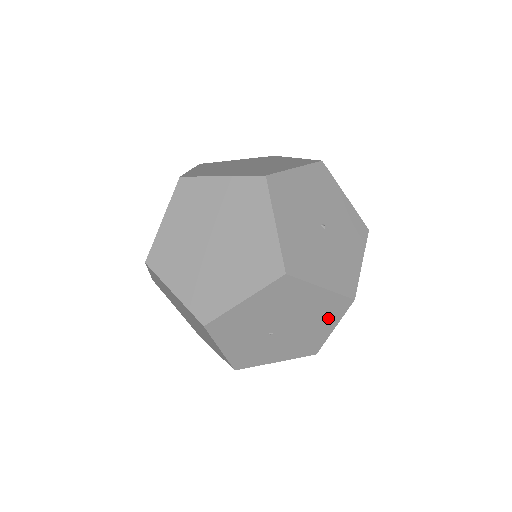
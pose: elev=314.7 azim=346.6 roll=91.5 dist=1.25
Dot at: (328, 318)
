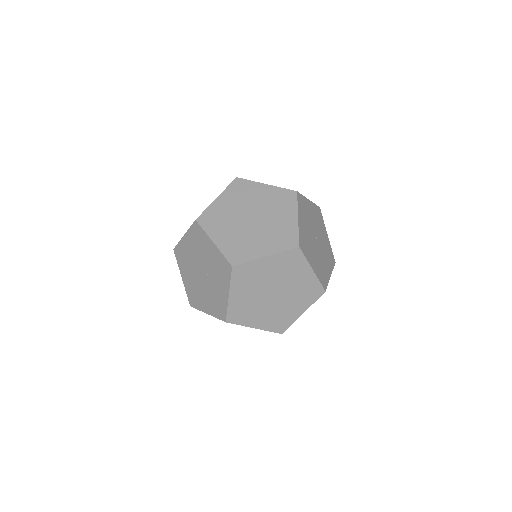
Dot at: occluded
